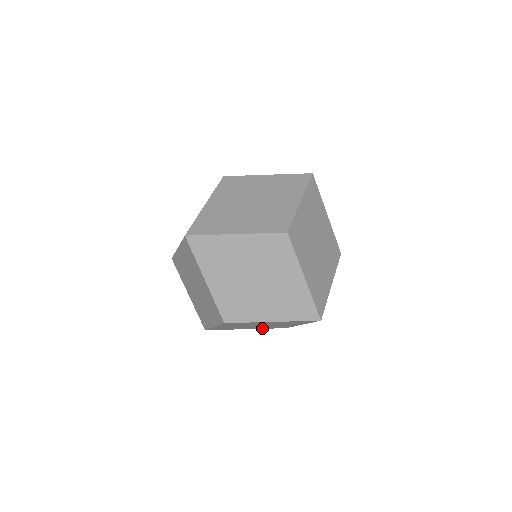
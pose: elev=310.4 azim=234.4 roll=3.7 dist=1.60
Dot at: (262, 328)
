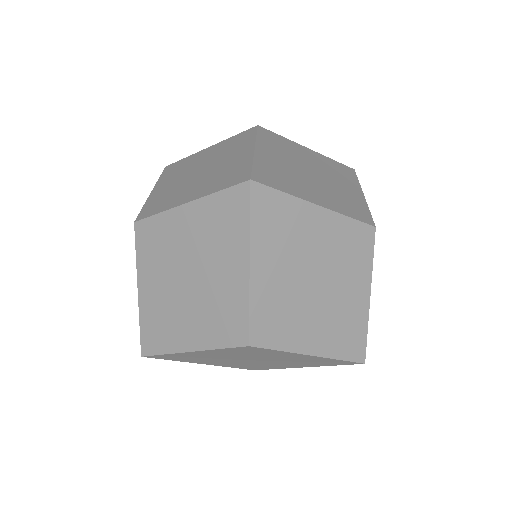
Dot at: (212, 342)
